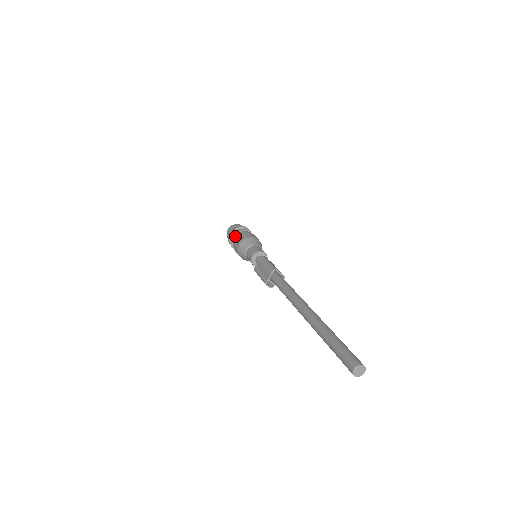
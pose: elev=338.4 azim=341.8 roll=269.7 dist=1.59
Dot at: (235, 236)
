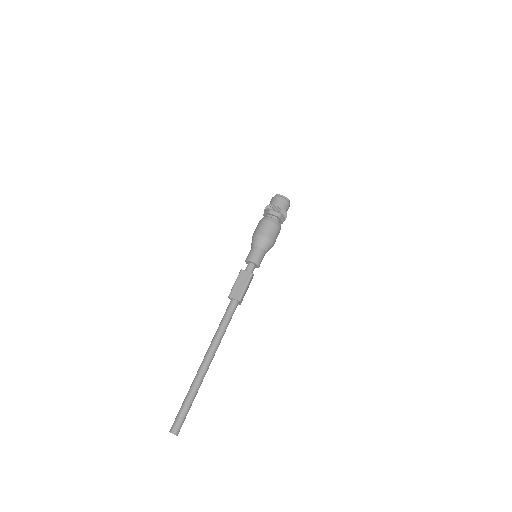
Dot at: occluded
